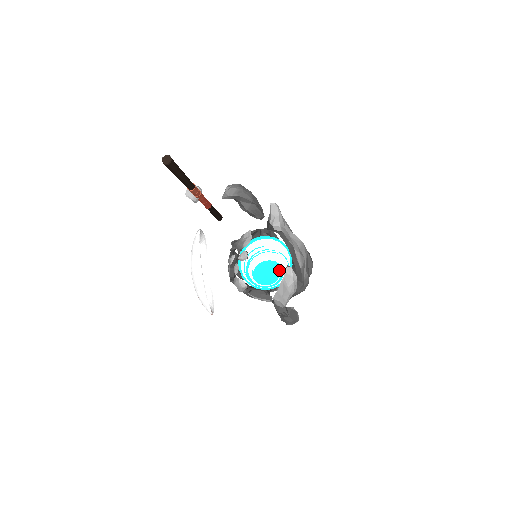
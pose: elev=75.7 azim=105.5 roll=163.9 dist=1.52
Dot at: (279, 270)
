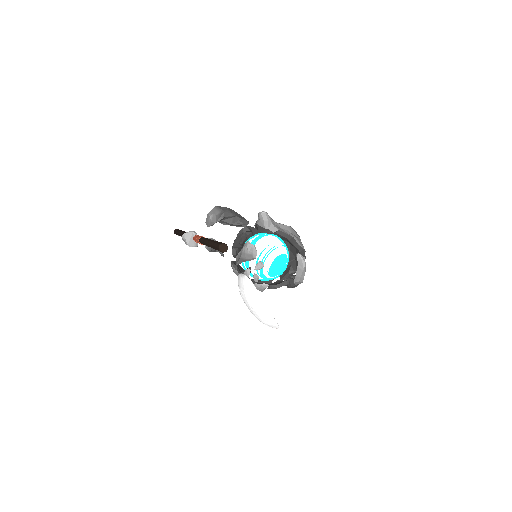
Dot at: (269, 253)
